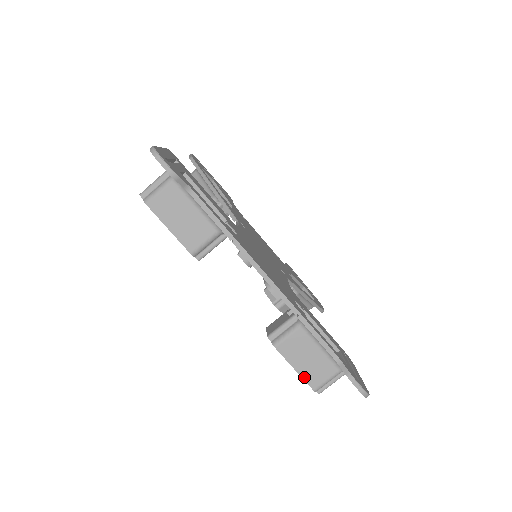
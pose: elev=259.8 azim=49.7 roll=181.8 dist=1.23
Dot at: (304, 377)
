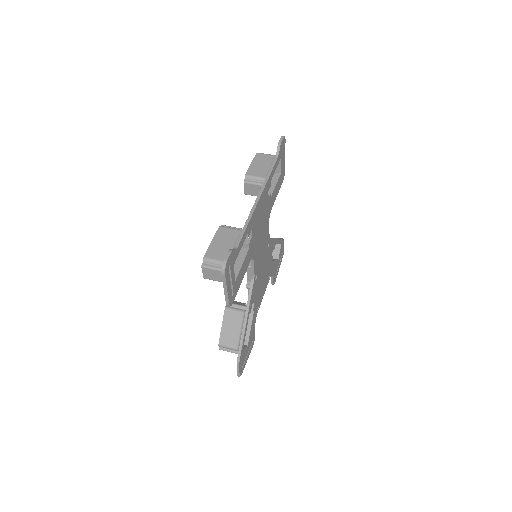
Dot at: (210, 248)
